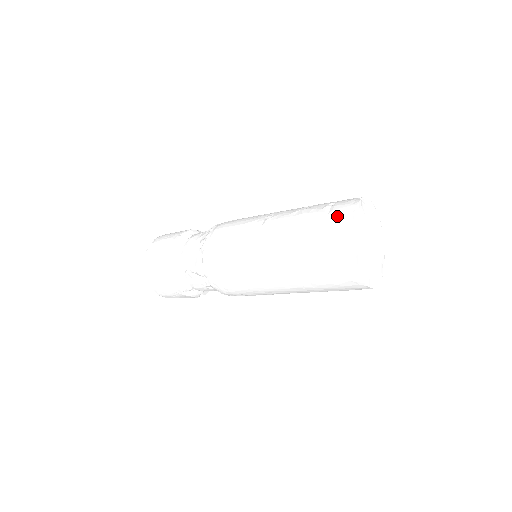
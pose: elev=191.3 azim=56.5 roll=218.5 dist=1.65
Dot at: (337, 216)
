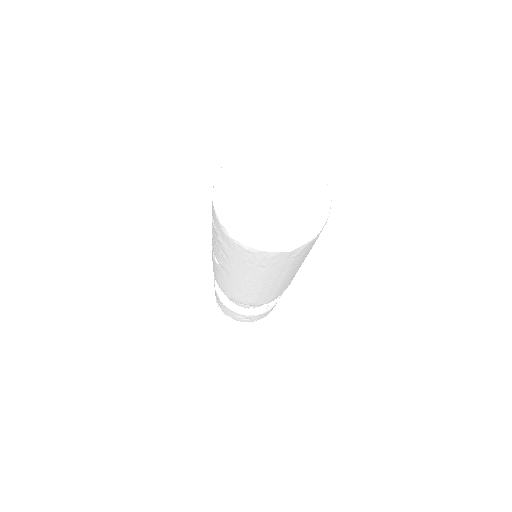
Dot at: (220, 233)
